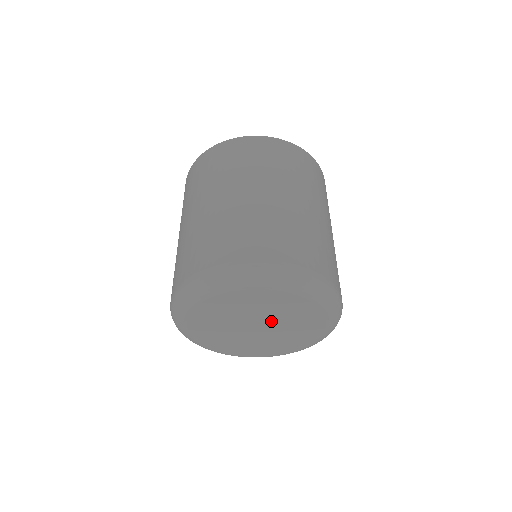
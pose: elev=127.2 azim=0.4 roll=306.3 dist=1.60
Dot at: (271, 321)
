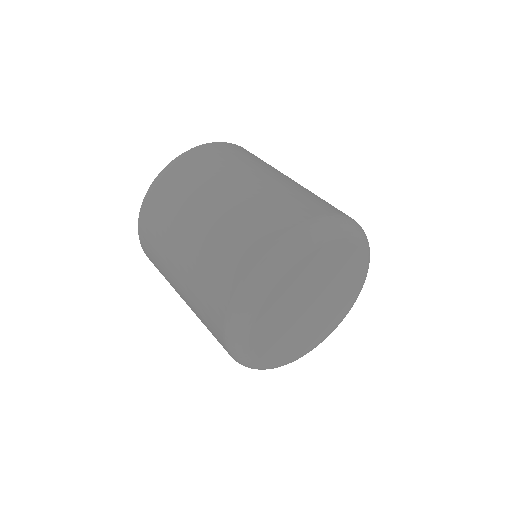
Dot at: (315, 291)
